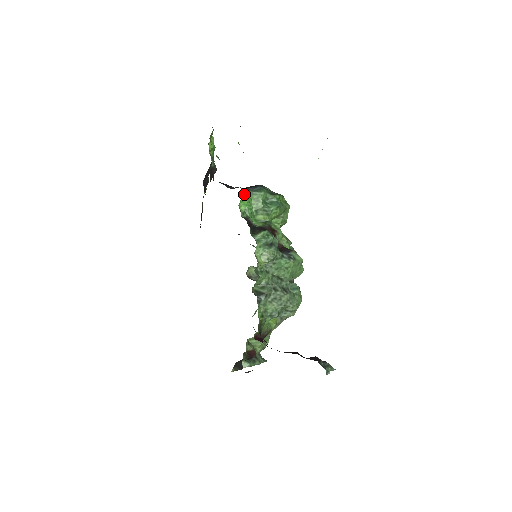
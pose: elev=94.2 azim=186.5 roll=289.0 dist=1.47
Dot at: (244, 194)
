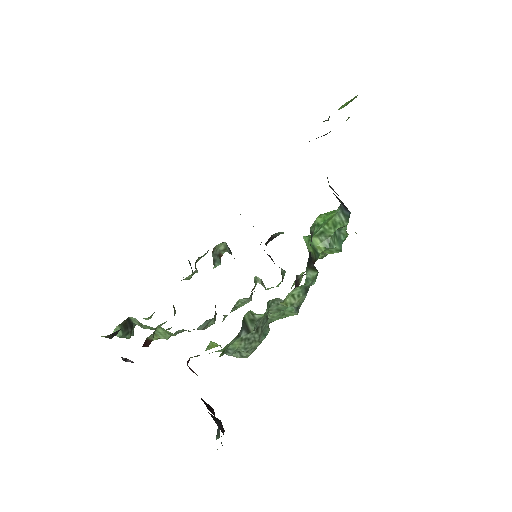
Dot at: (337, 210)
